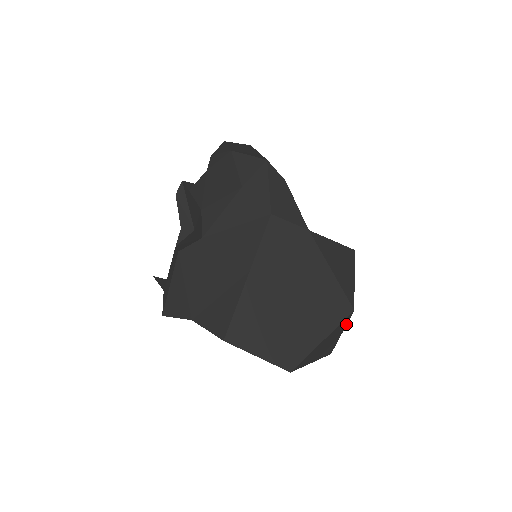
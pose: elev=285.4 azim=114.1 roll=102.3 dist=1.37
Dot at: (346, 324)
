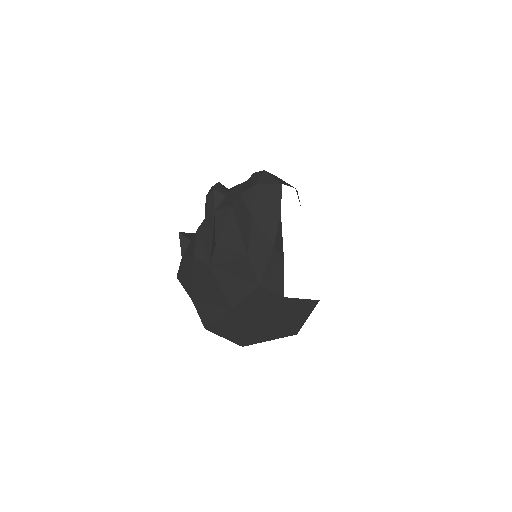
Dot at: occluded
